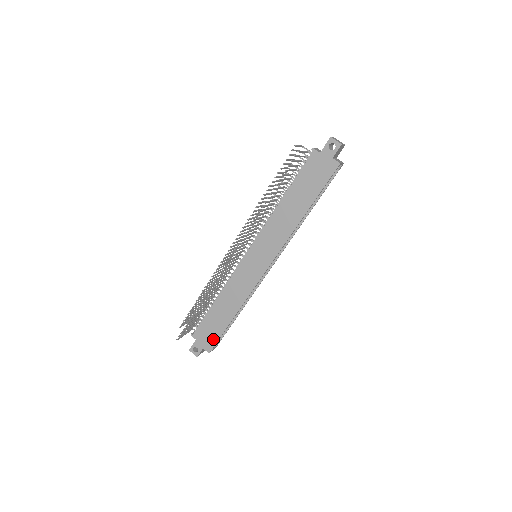
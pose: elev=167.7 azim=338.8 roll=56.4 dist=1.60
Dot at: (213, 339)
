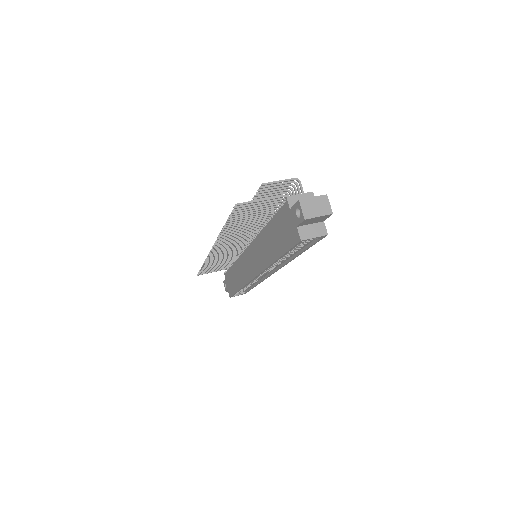
Dot at: (231, 291)
